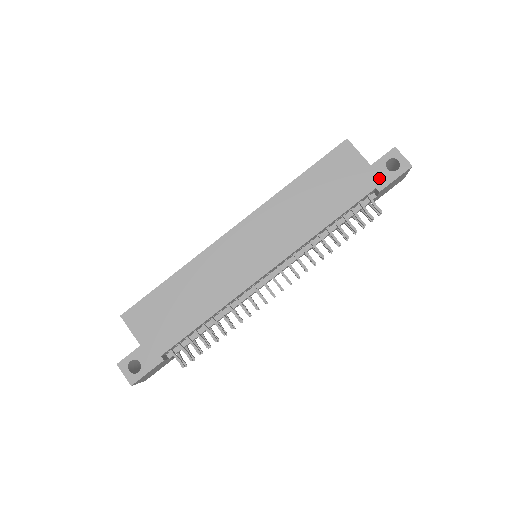
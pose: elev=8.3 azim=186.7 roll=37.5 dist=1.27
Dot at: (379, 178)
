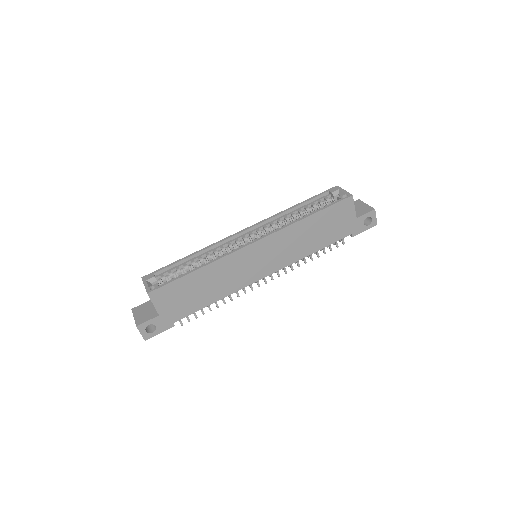
Dot at: (357, 228)
